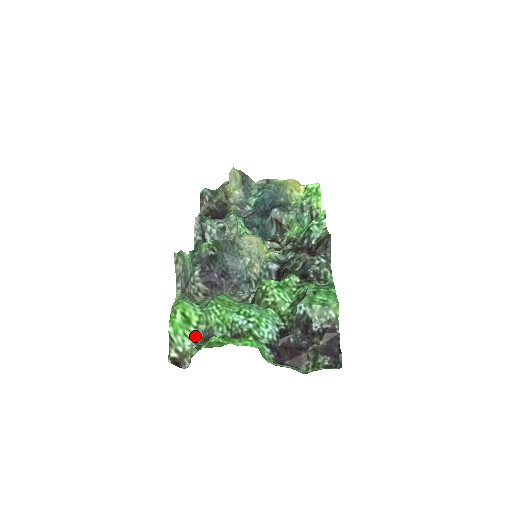
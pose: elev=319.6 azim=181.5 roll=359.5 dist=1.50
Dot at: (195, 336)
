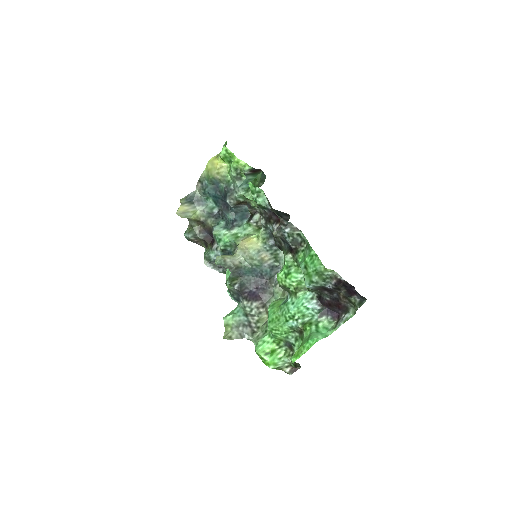
Dot at: (285, 351)
